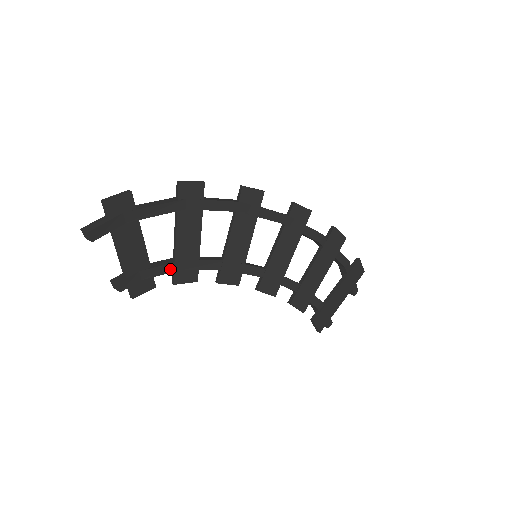
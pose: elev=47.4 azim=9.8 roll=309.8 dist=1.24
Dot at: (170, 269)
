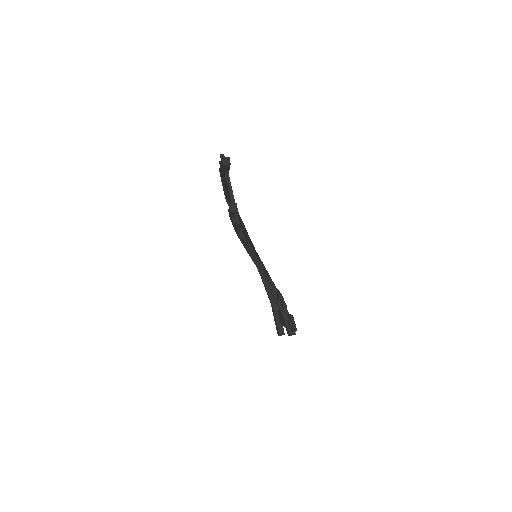
Dot at: occluded
